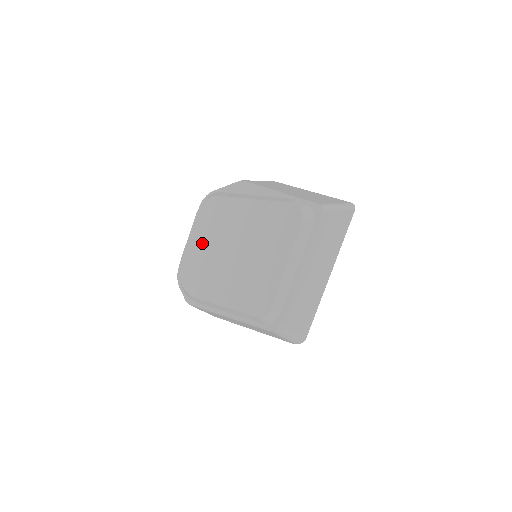
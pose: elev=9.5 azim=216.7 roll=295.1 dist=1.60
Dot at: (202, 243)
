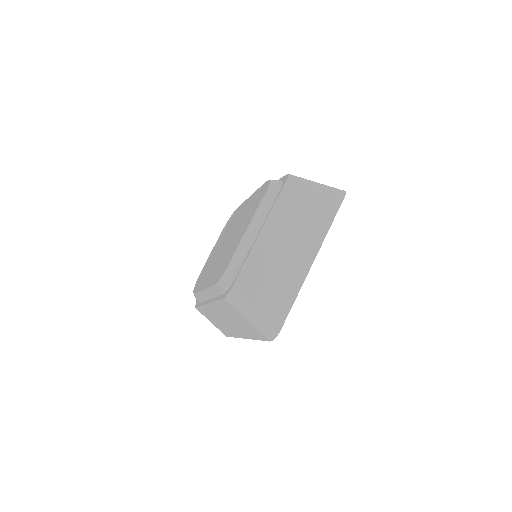
Dot at: (216, 248)
